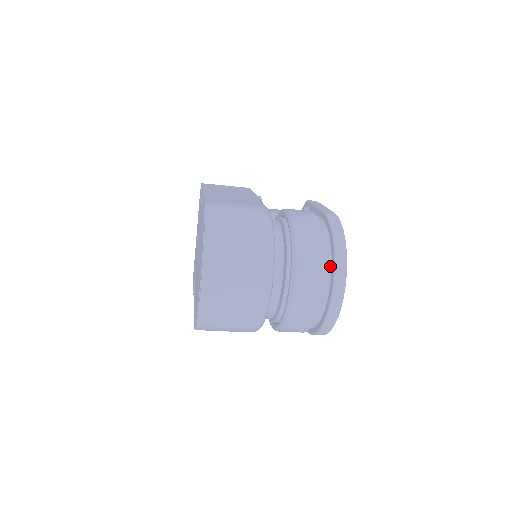
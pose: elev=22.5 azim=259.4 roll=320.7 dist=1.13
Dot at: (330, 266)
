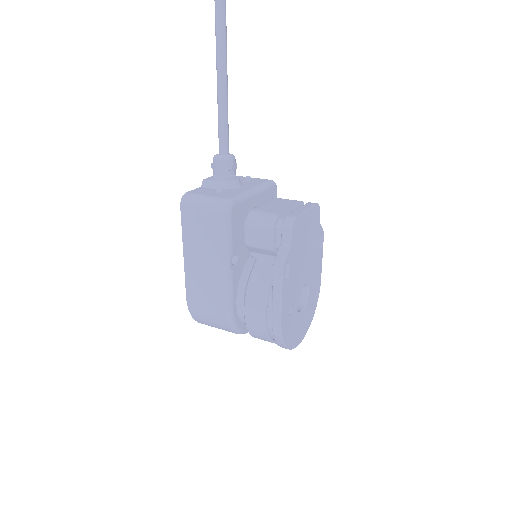
Dot at: occluded
